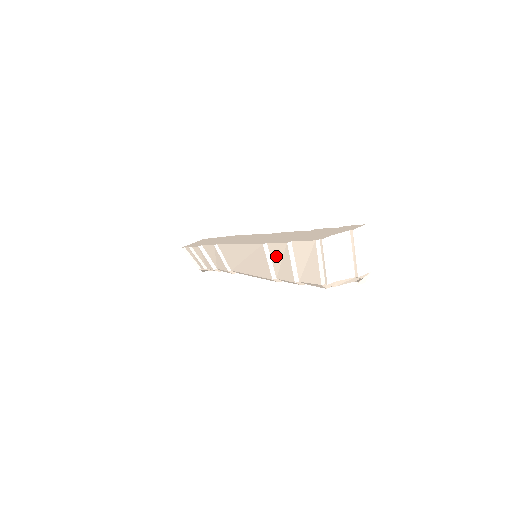
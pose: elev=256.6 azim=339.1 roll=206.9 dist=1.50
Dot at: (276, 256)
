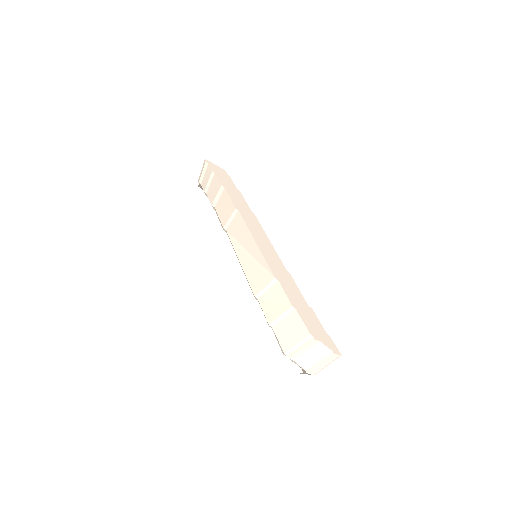
Dot at: (275, 295)
